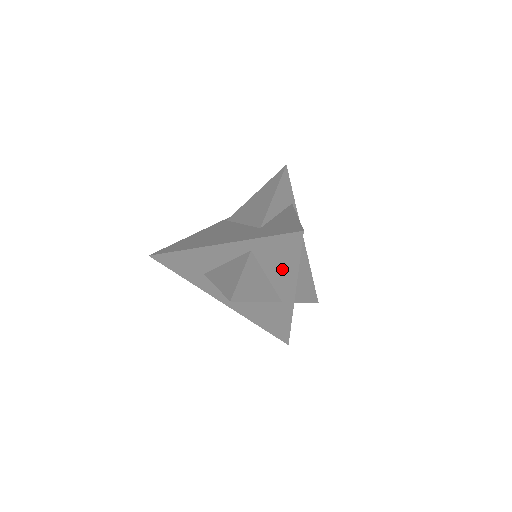
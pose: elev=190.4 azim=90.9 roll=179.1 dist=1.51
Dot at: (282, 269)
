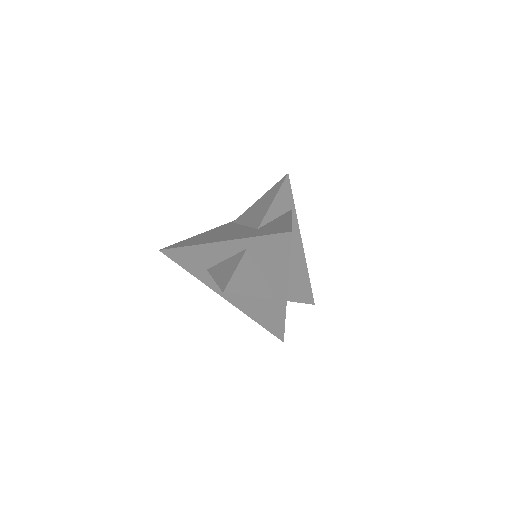
Dot at: (275, 267)
